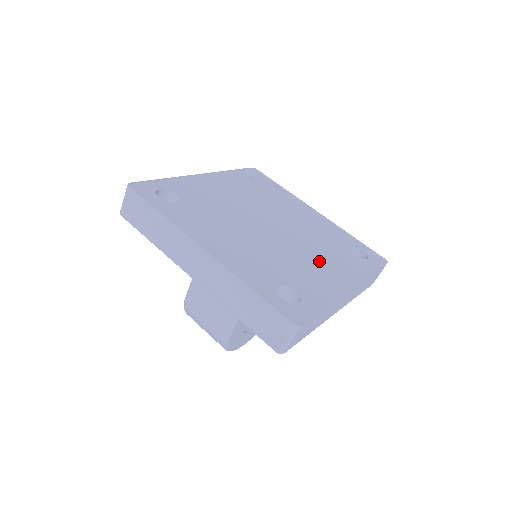
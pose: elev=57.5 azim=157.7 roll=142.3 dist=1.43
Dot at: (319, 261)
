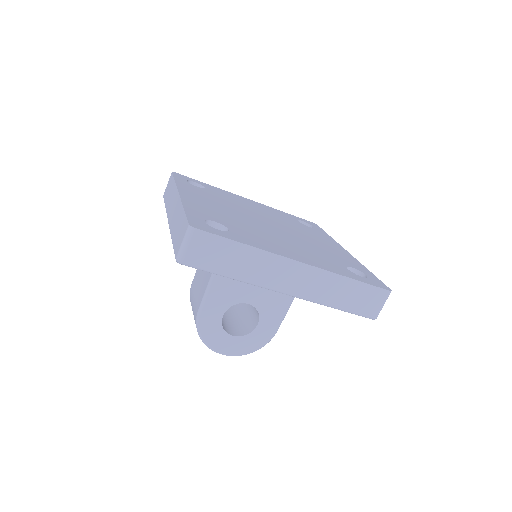
Dot at: (289, 246)
